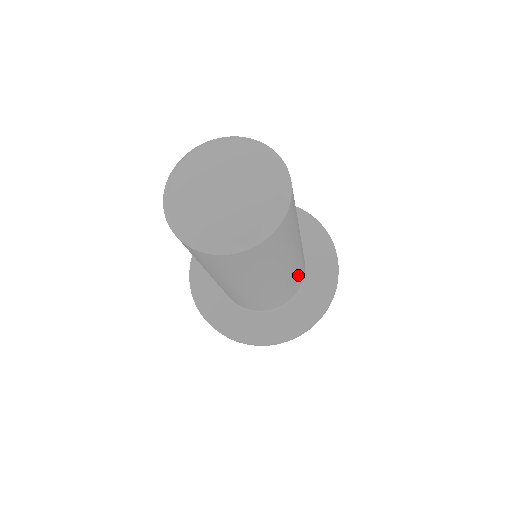
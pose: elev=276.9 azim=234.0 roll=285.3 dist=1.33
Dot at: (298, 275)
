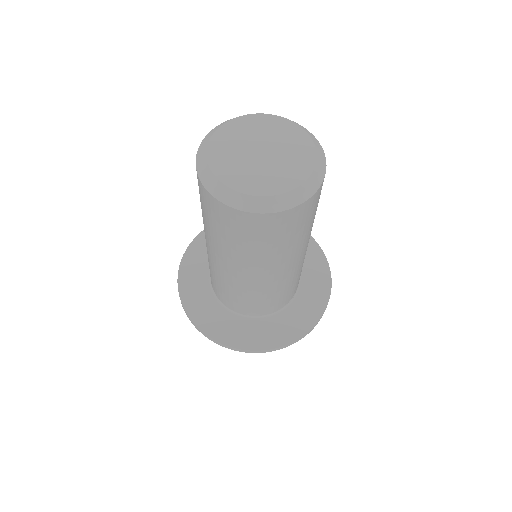
Dot at: (275, 296)
